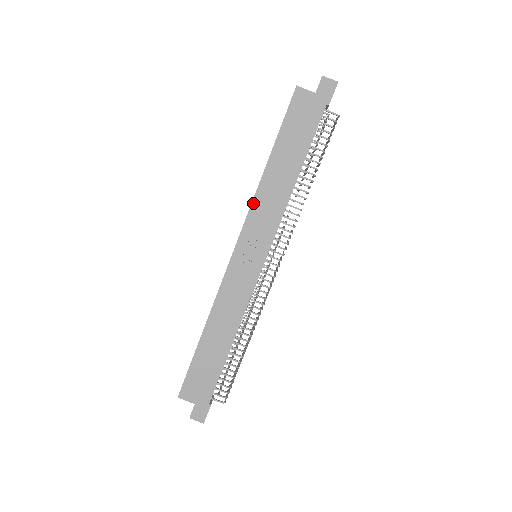
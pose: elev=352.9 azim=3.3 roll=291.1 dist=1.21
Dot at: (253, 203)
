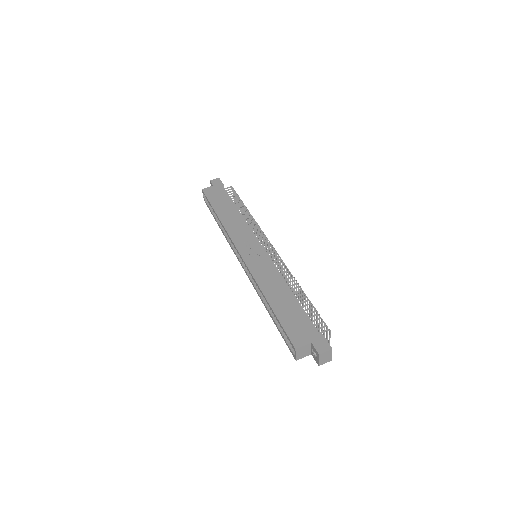
Dot at: (228, 232)
